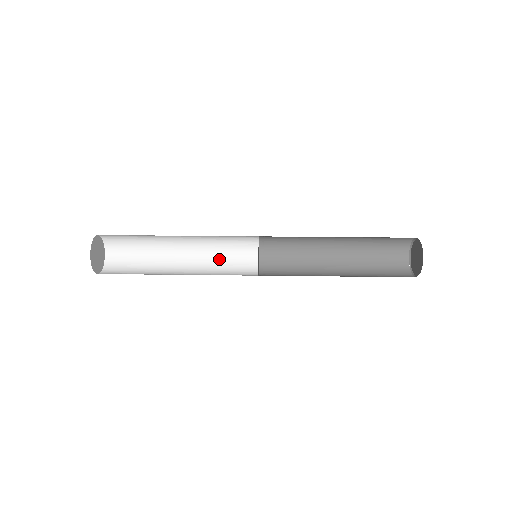
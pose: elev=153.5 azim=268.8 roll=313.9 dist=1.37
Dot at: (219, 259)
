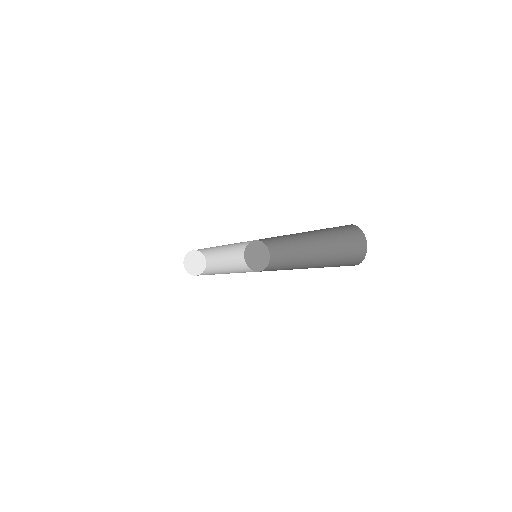
Dot at: occluded
